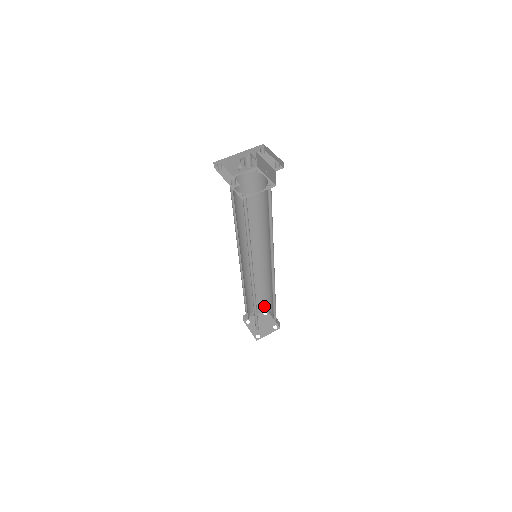
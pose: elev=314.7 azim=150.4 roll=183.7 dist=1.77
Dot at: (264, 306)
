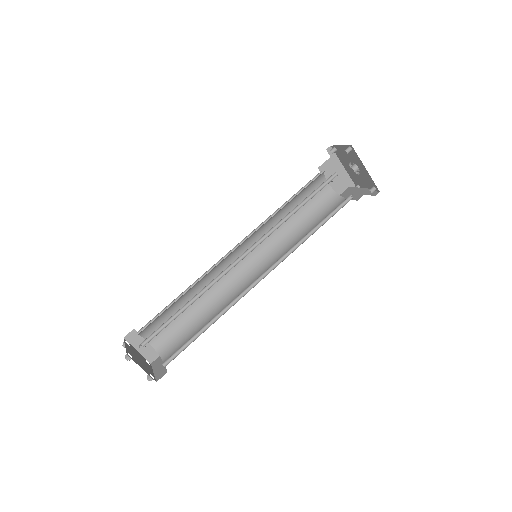
Dot at: (163, 348)
